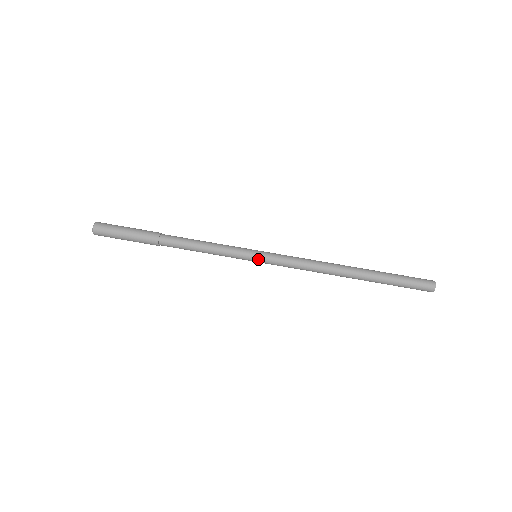
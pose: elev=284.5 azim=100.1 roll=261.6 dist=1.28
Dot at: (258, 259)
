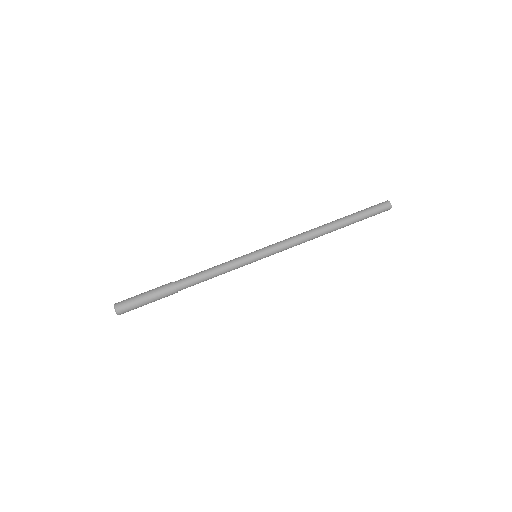
Dot at: (260, 257)
